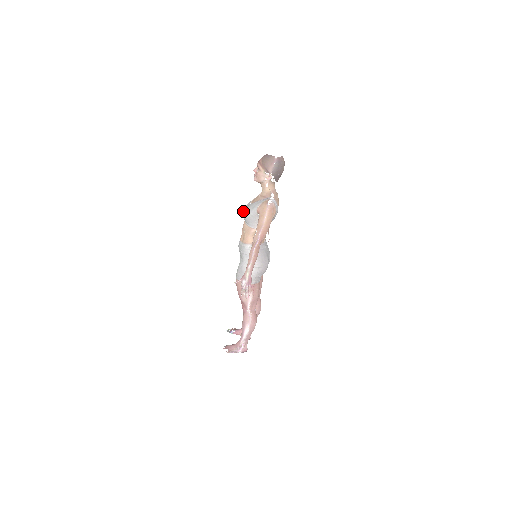
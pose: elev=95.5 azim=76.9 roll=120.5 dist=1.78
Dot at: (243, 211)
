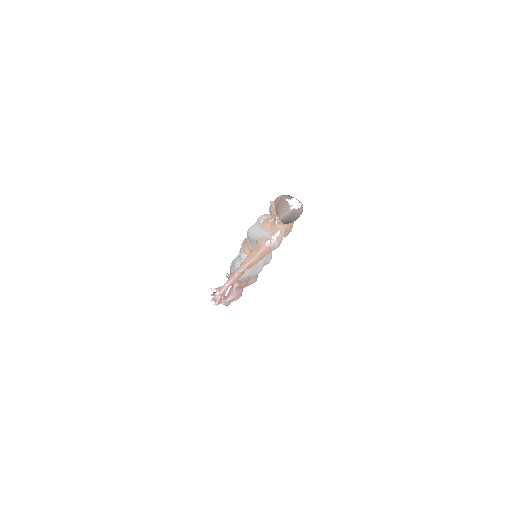
Dot at: occluded
